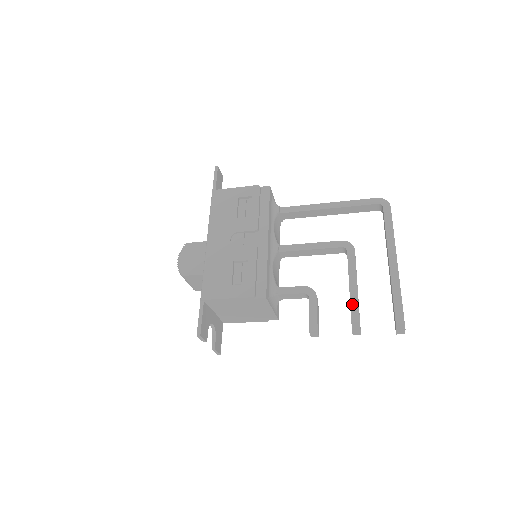
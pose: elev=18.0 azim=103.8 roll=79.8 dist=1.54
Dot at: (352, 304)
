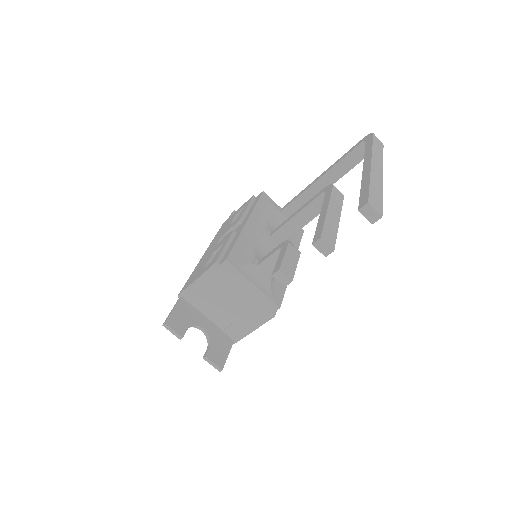
Dot at: (318, 224)
